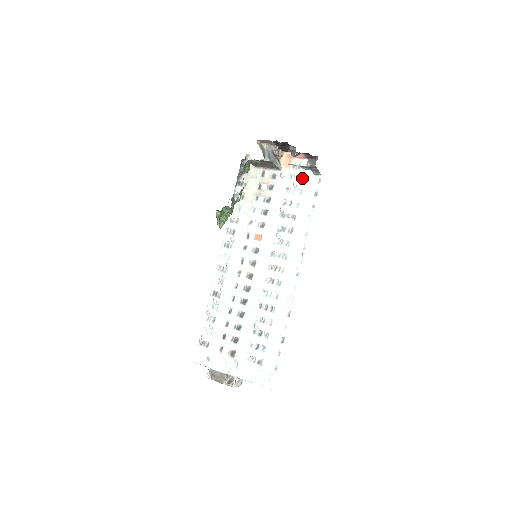
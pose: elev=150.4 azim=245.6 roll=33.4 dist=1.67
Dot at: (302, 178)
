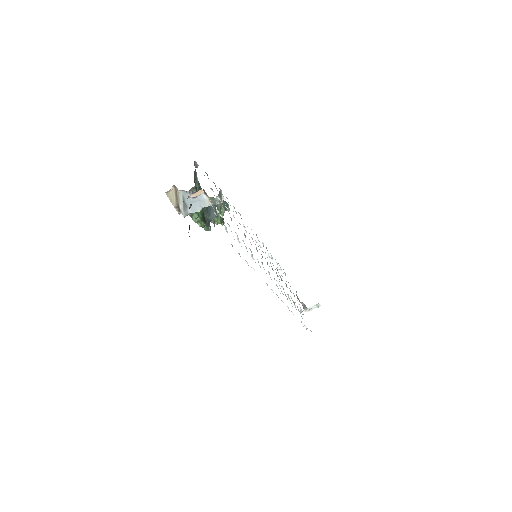
Dot at: occluded
